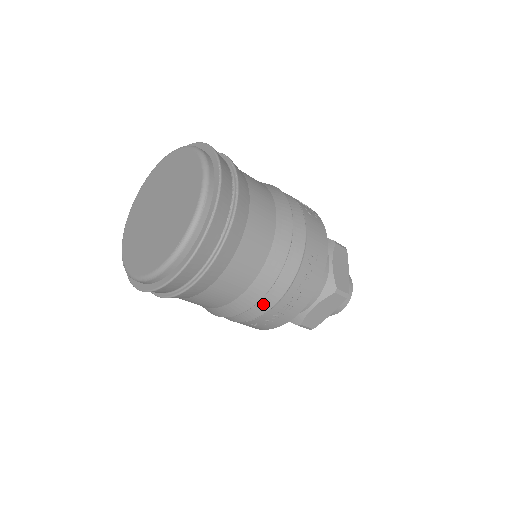
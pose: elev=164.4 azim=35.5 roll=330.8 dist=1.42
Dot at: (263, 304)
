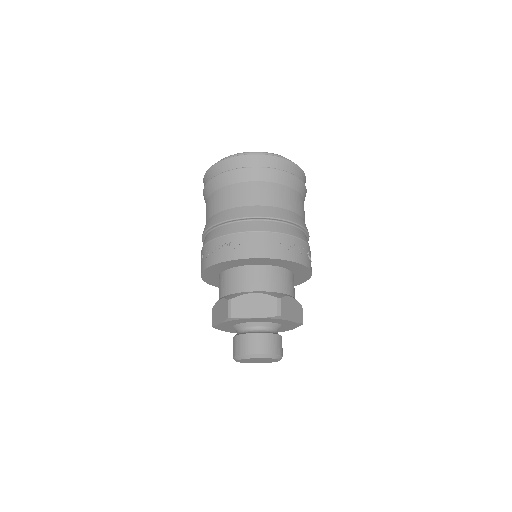
Dot at: (299, 232)
